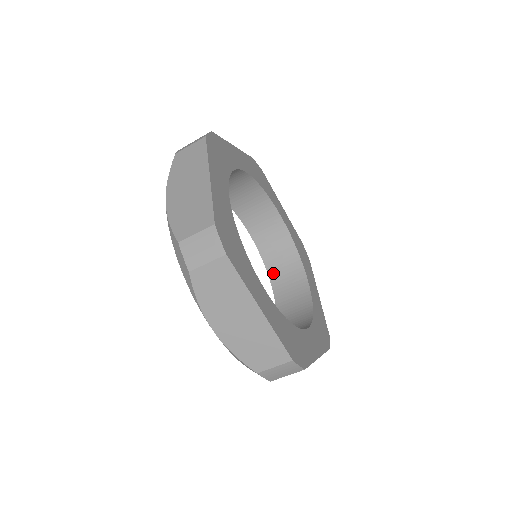
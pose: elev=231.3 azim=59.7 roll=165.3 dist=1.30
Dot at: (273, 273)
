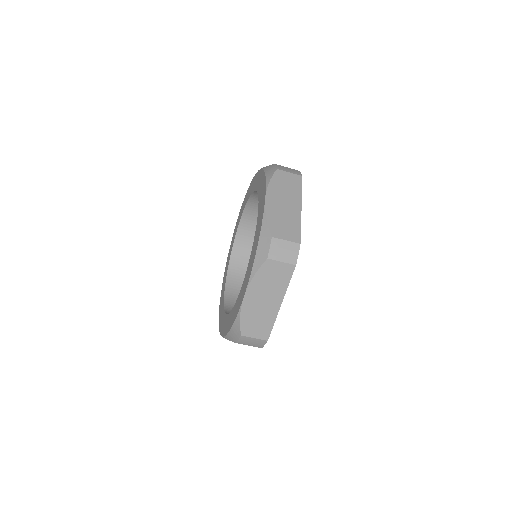
Dot at: (233, 264)
